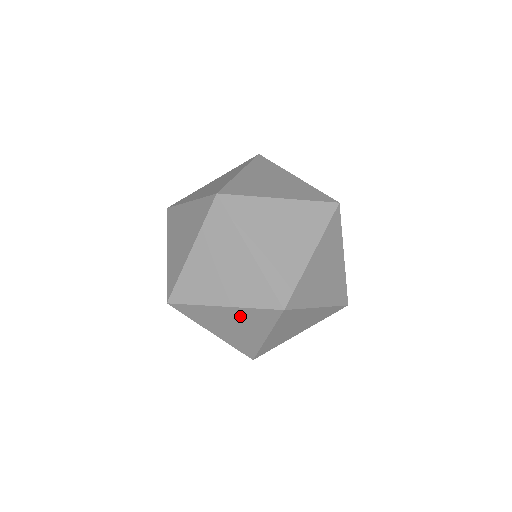
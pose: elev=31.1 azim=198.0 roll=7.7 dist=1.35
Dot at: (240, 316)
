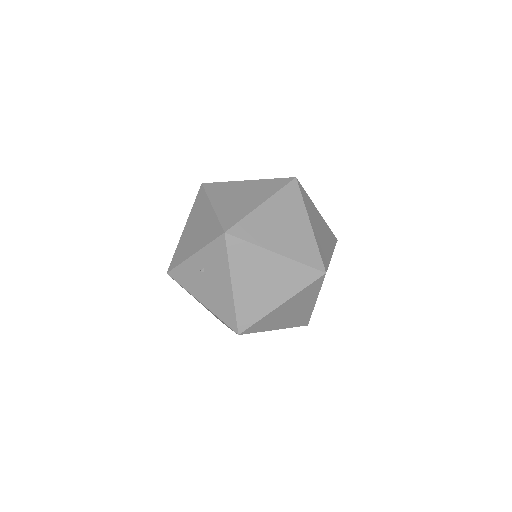
Dot at: (279, 207)
